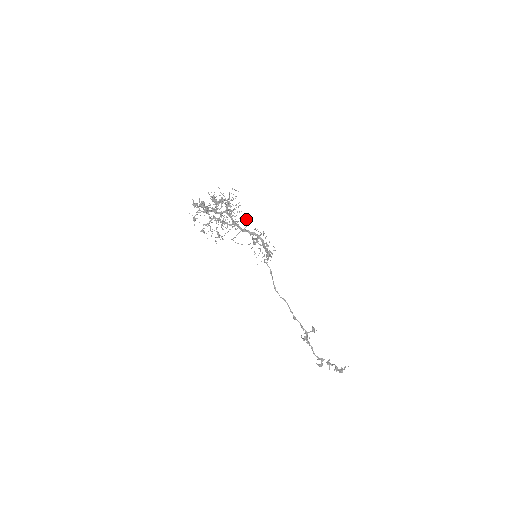
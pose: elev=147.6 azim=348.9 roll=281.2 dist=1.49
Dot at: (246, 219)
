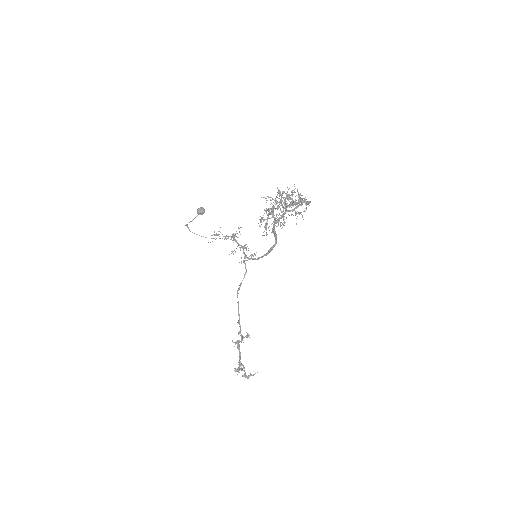
Dot at: (204, 210)
